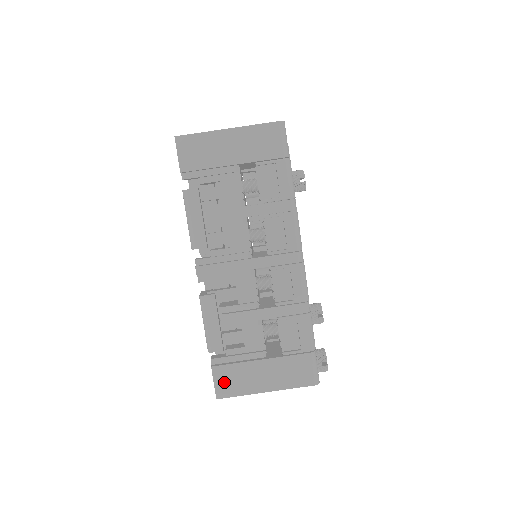
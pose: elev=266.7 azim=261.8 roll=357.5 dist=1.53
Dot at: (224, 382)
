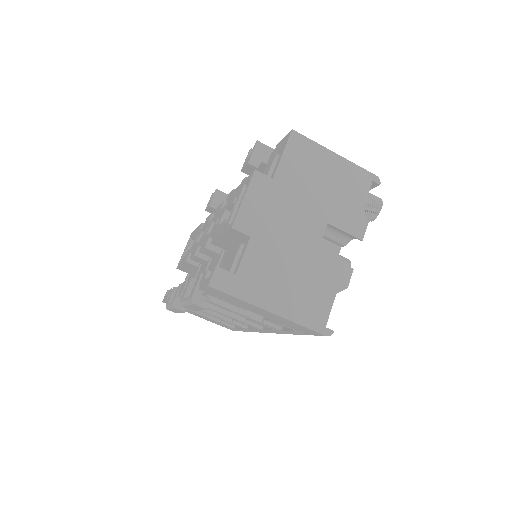
Dot at: occluded
